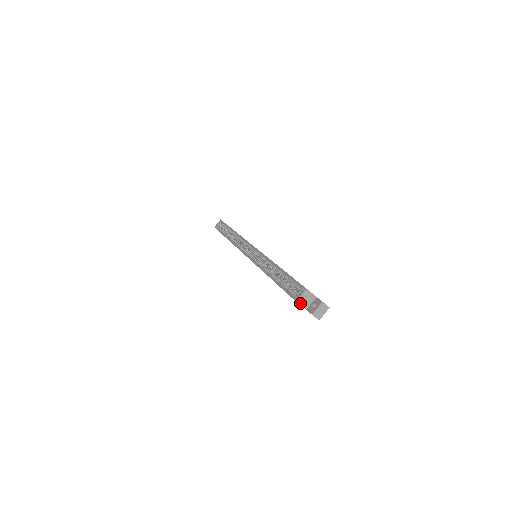
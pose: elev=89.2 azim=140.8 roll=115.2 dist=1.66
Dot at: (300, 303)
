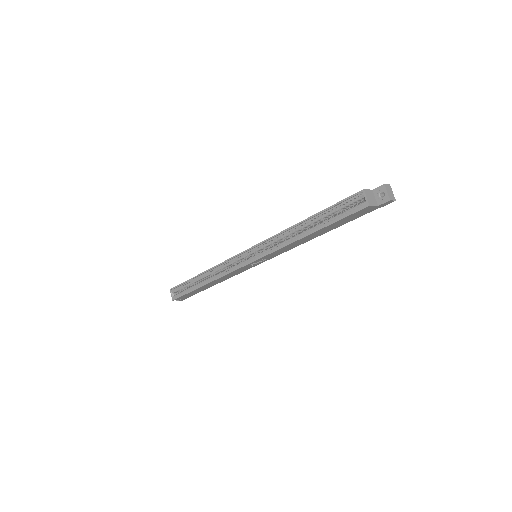
Dot at: (372, 205)
